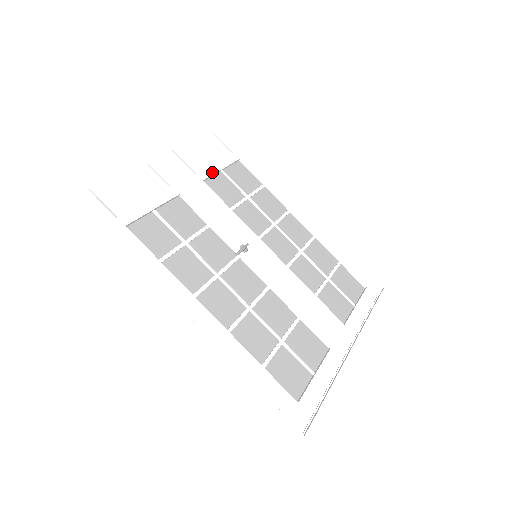
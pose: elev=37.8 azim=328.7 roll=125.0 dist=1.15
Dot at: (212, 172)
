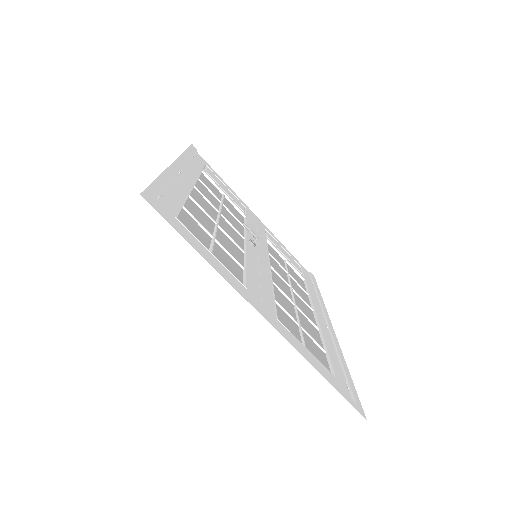
Dot at: (277, 250)
